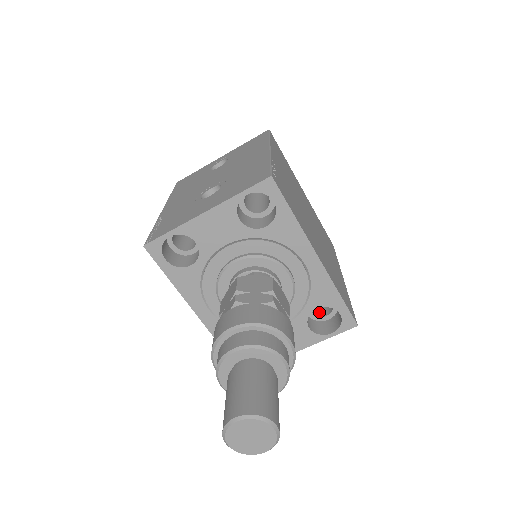
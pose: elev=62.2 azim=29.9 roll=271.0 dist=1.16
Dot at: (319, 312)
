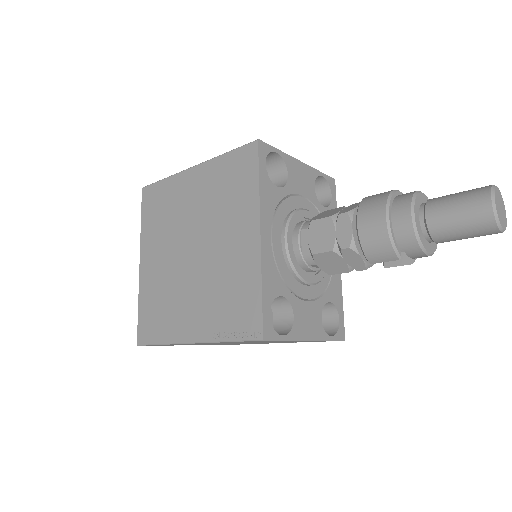
Dot at: occluded
